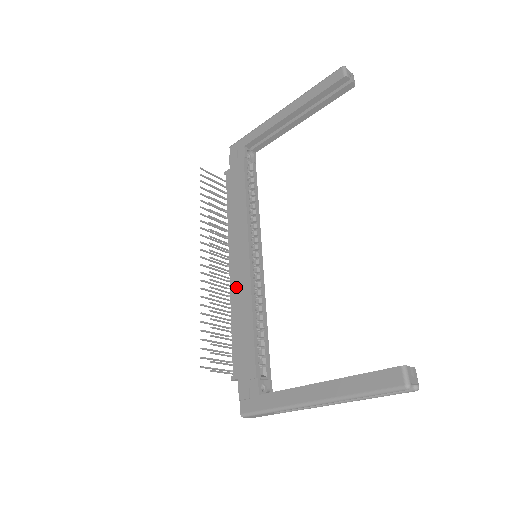
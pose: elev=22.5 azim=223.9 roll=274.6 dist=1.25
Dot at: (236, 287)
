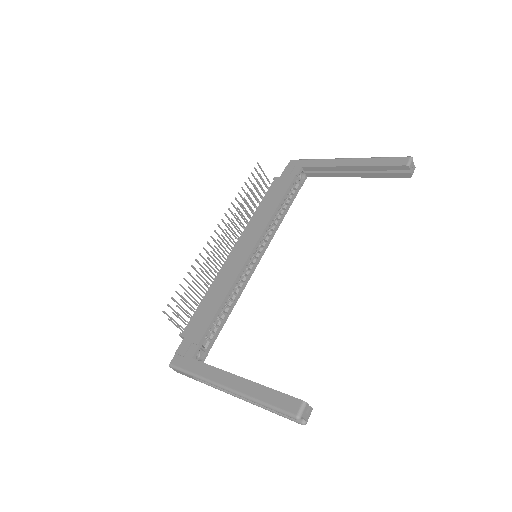
Dot at: (226, 269)
